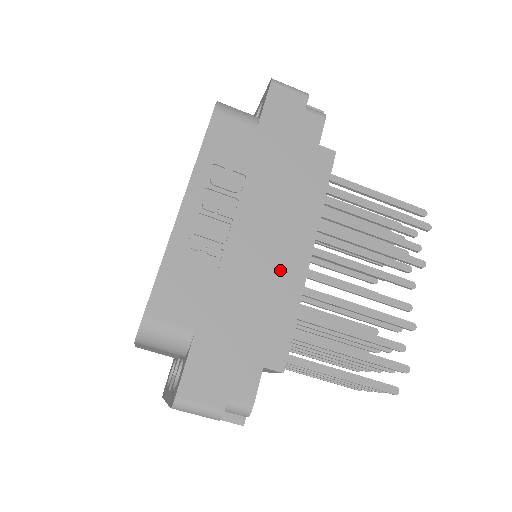
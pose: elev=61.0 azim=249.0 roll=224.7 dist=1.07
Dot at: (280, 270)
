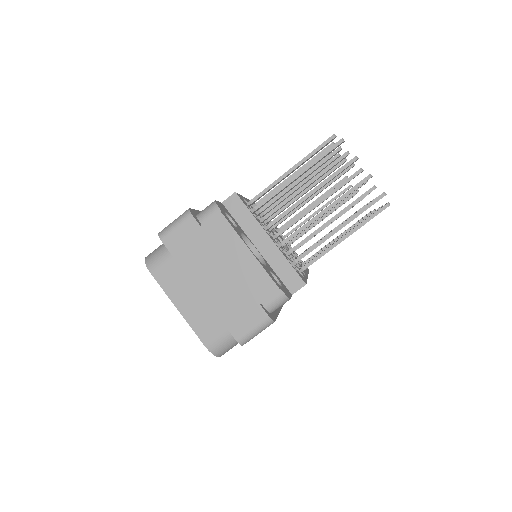
Dot at: occluded
